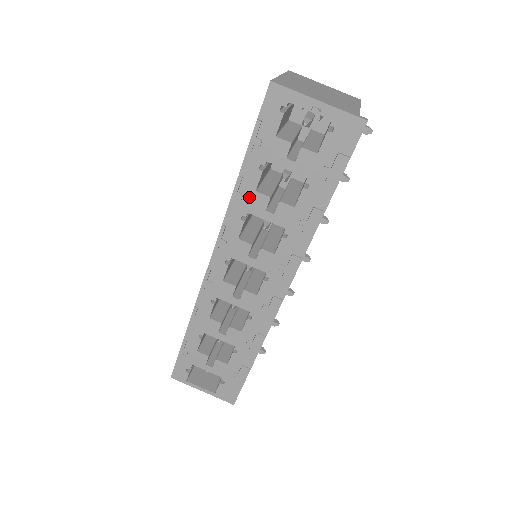
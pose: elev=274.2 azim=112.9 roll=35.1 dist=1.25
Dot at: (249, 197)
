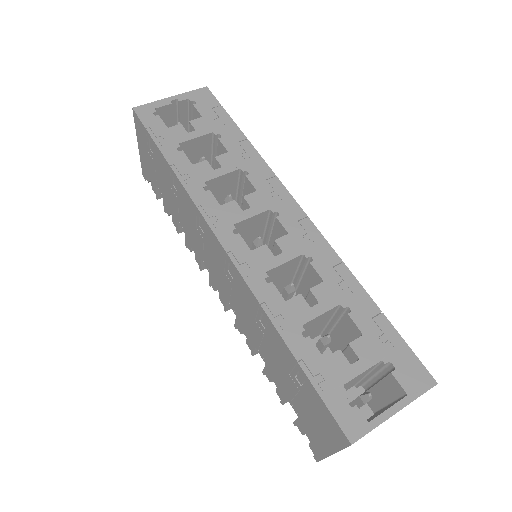
Dot at: (193, 172)
